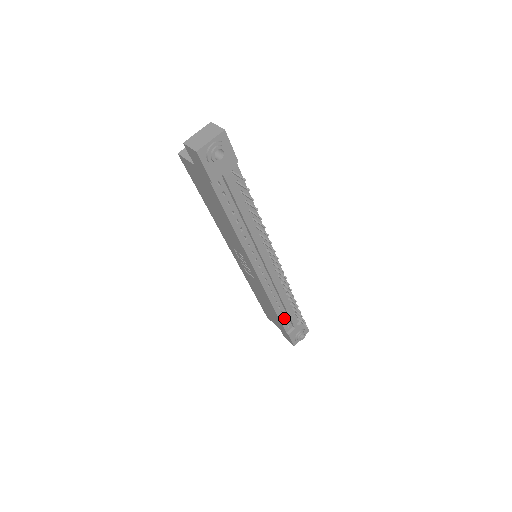
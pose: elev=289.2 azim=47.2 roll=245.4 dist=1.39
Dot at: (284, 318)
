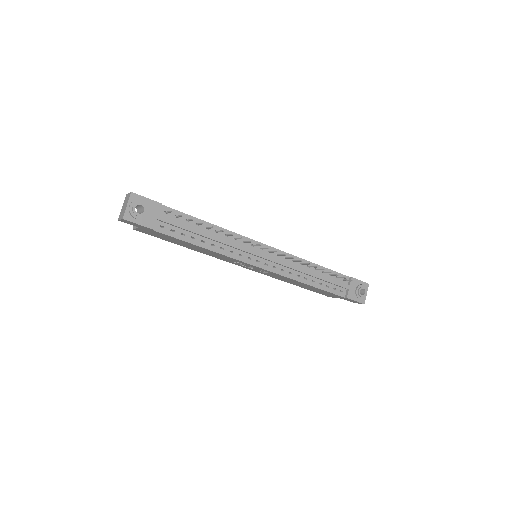
Dot at: (328, 287)
